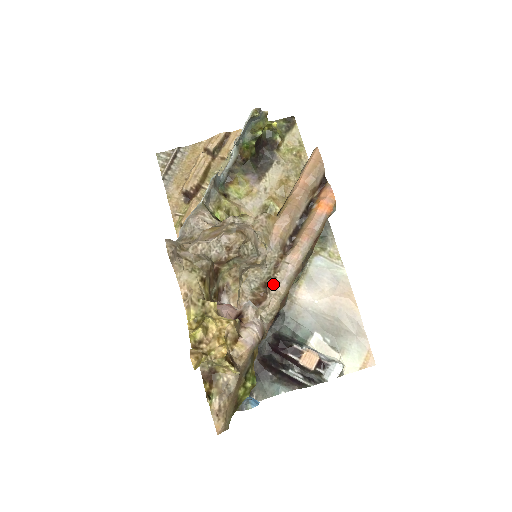
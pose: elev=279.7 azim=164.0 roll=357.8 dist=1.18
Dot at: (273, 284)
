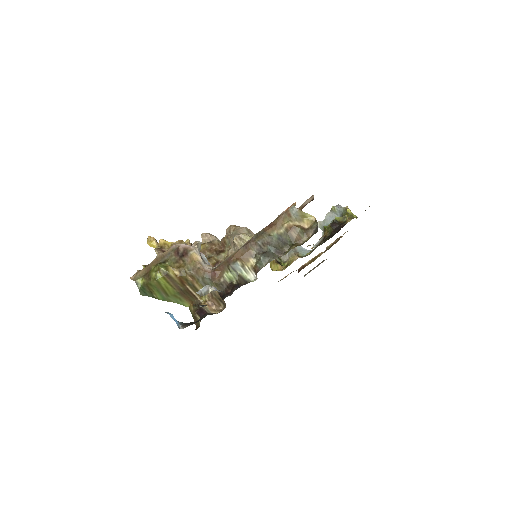
Dot at: occluded
